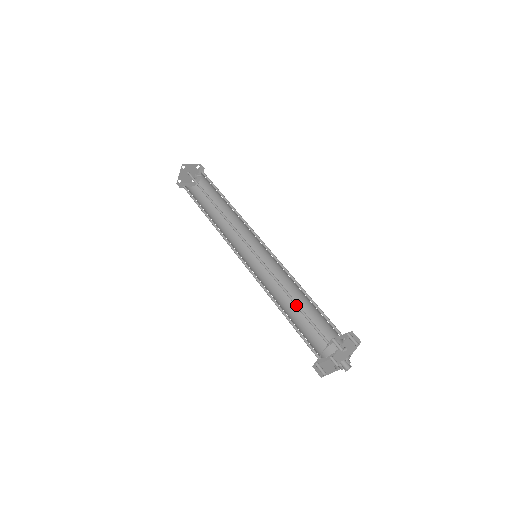
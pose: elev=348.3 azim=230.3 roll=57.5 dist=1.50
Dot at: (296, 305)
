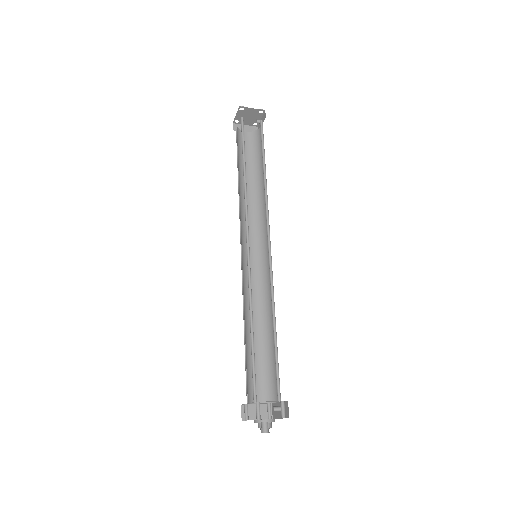
Dot at: (252, 340)
